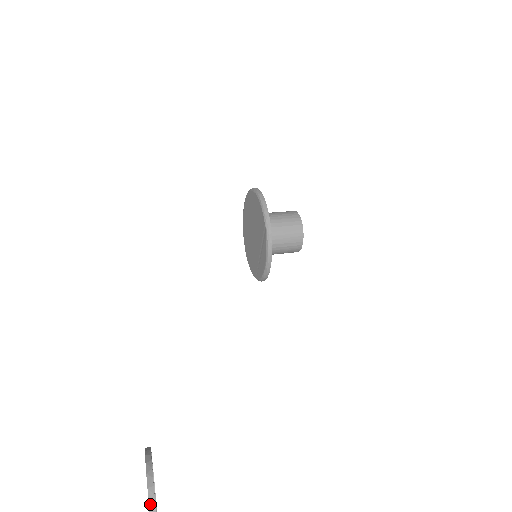
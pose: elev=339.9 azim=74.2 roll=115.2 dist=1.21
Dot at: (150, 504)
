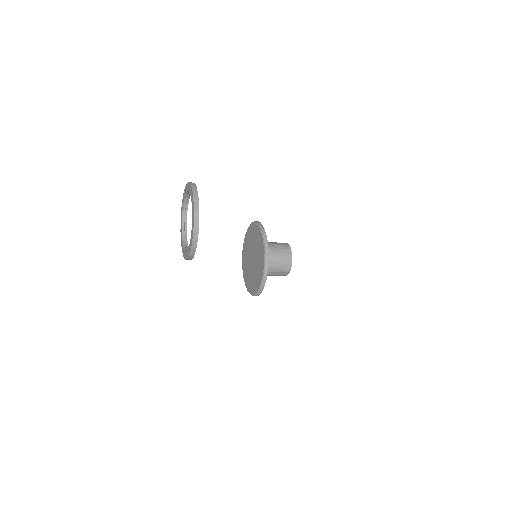
Dot at: (191, 183)
